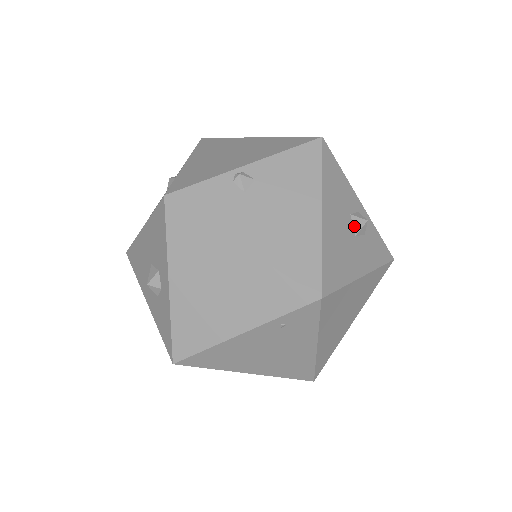
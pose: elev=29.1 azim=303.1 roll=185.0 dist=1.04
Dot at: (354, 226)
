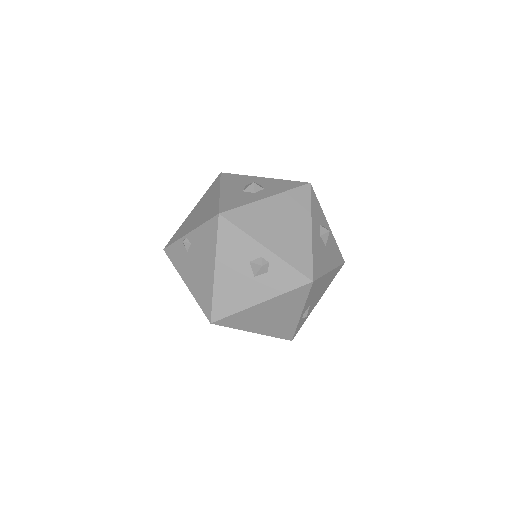
Dot at: (253, 270)
